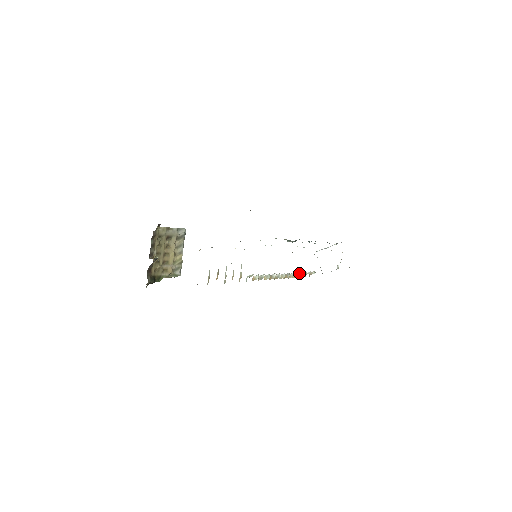
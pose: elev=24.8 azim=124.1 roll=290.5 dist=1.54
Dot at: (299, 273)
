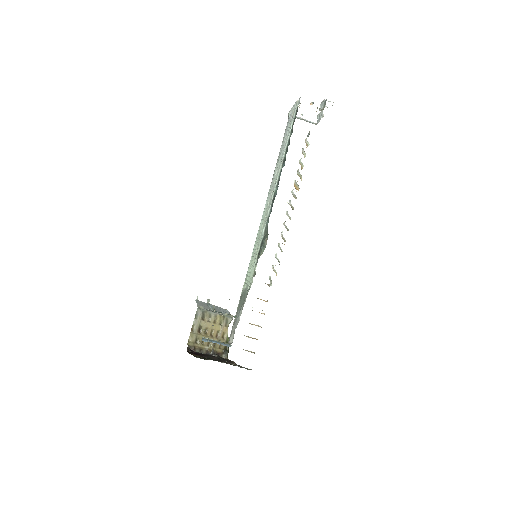
Dot at: (297, 173)
